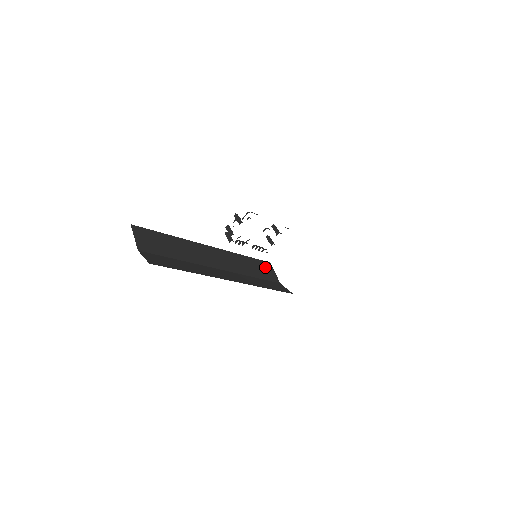
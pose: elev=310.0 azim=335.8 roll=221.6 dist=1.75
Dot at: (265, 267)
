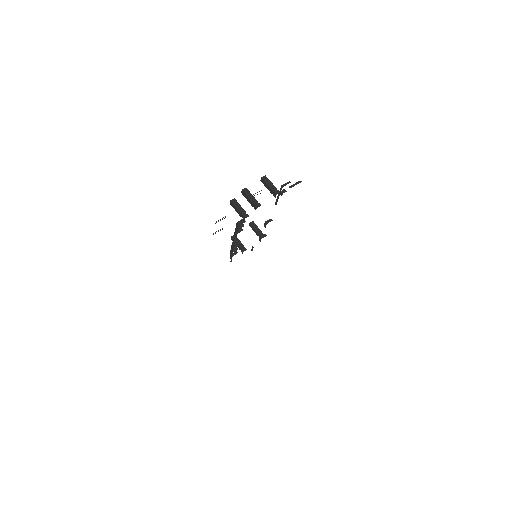
Dot at: occluded
